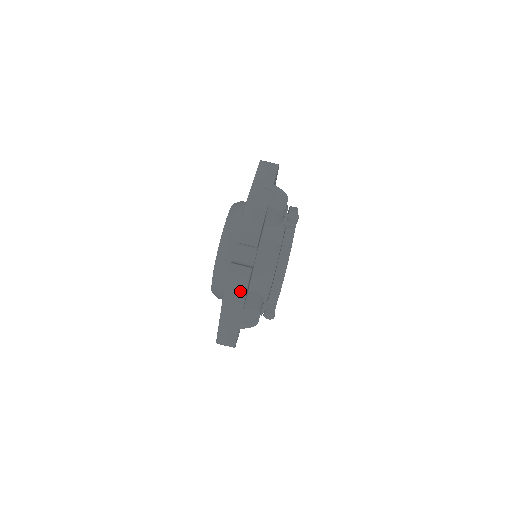
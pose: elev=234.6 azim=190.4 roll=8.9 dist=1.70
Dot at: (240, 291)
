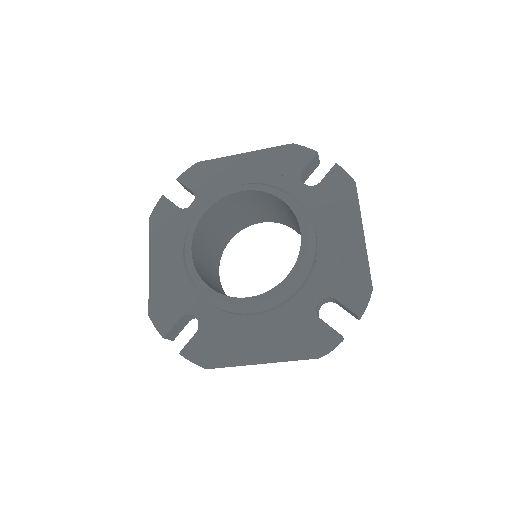
Dot at: occluded
